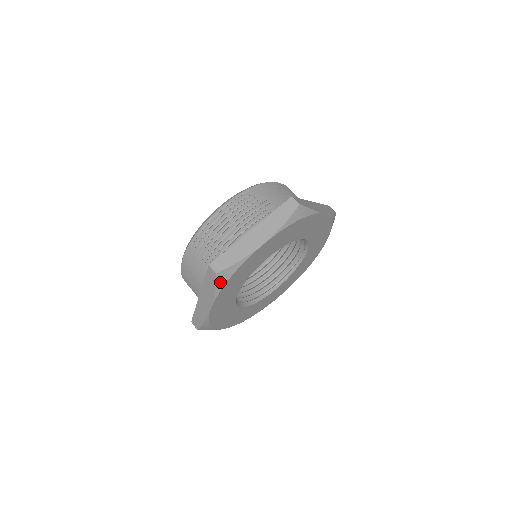
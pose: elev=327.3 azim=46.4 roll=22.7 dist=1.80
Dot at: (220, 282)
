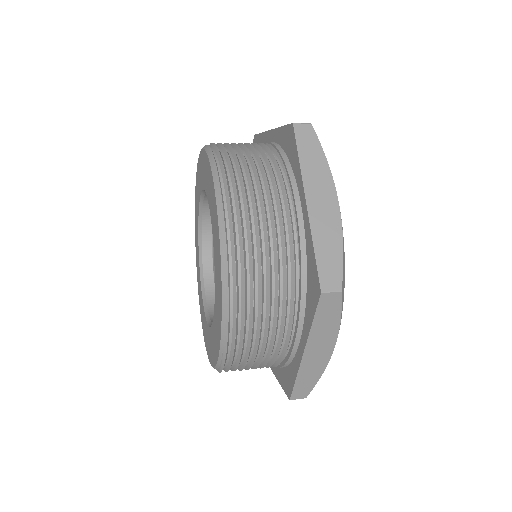
Dot at: (342, 299)
